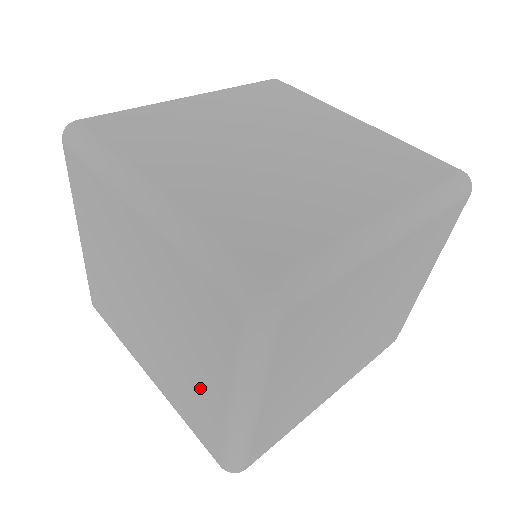
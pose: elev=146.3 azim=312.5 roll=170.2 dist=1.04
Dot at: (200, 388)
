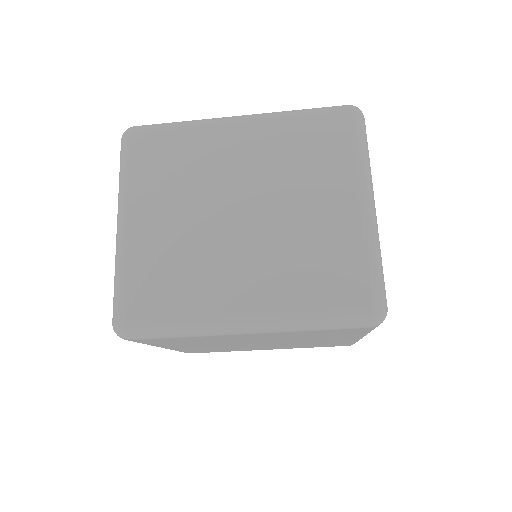
Dot at: (327, 226)
